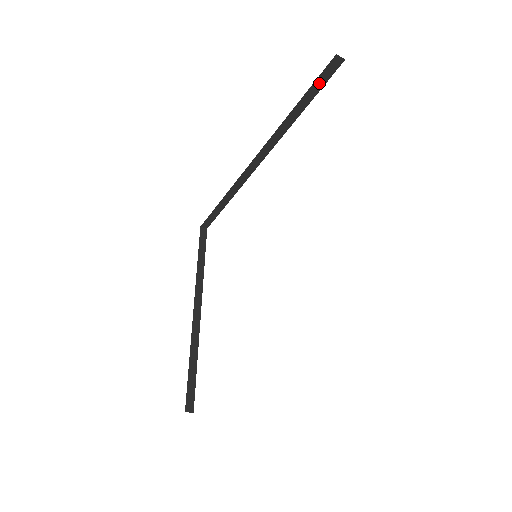
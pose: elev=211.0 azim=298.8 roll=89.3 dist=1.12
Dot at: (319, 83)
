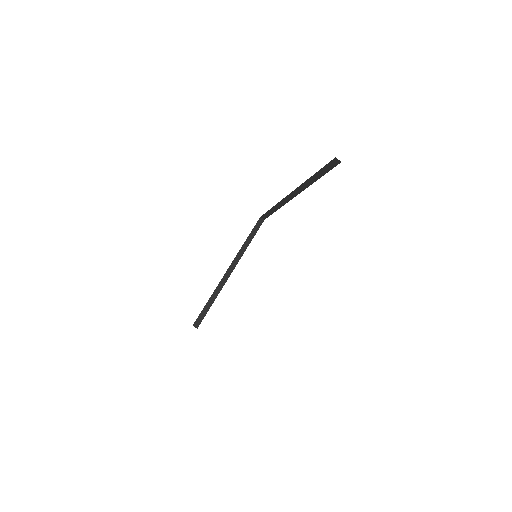
Dot at: (327, 168)
